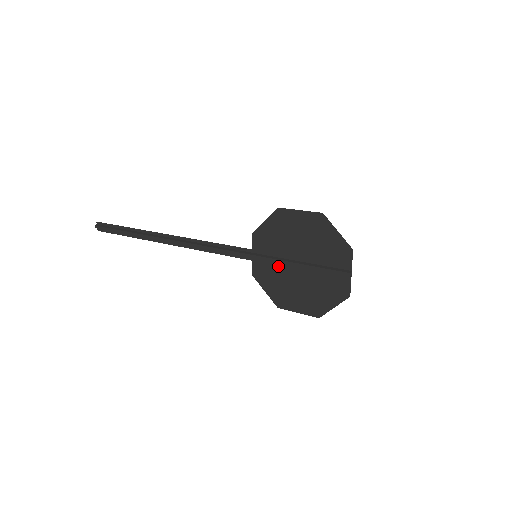
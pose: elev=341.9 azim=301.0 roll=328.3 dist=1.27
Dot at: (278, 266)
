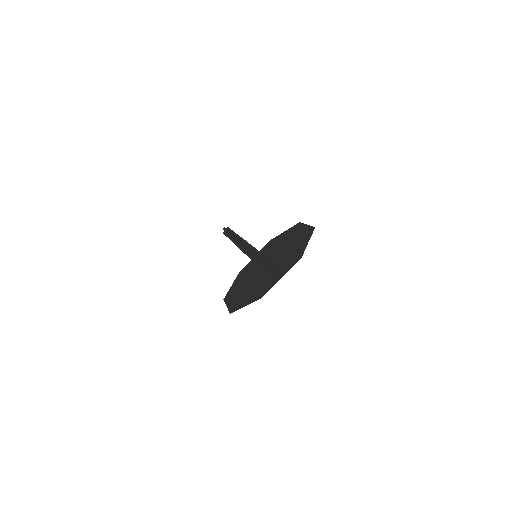
Dot at: (257, 266)
